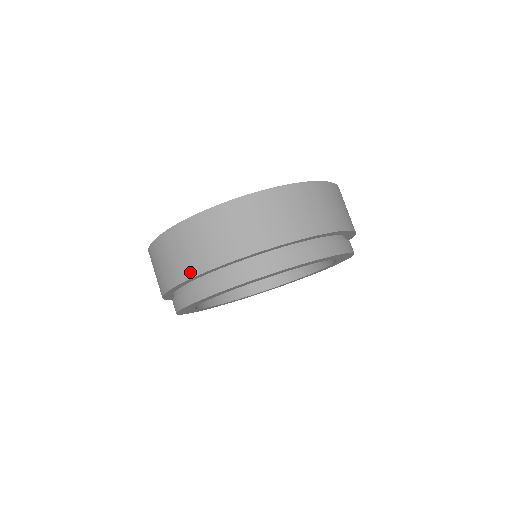
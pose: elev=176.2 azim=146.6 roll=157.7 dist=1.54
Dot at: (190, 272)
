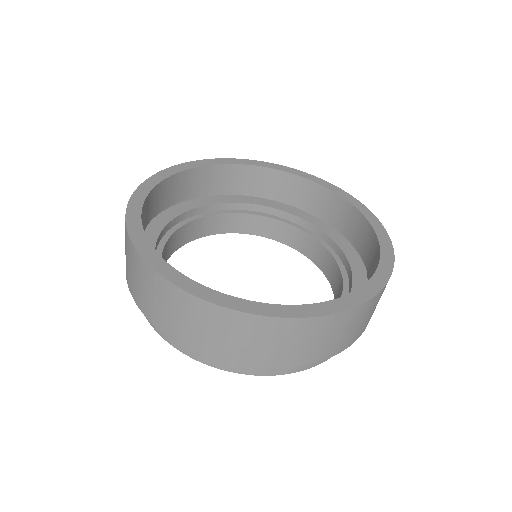
Dot at: (127, 276)
